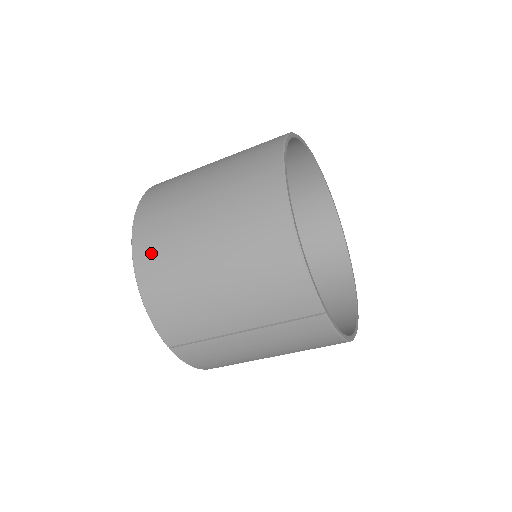
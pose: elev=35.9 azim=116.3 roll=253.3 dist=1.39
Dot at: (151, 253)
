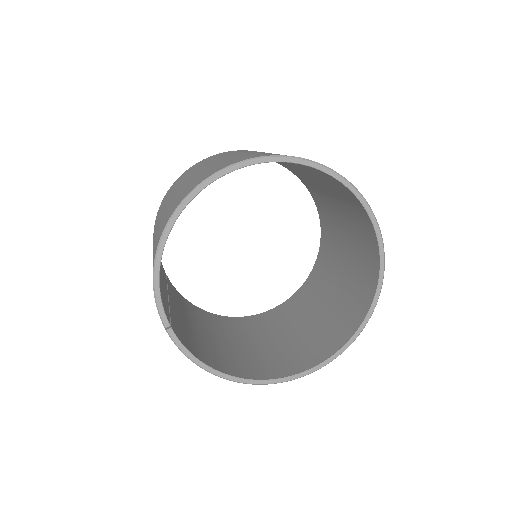
Dot at: (162, 203)
